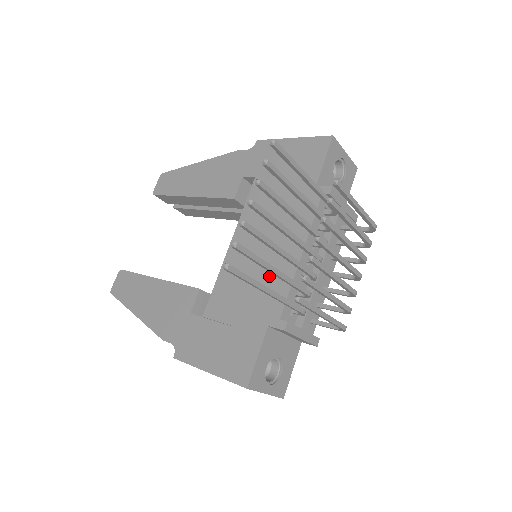
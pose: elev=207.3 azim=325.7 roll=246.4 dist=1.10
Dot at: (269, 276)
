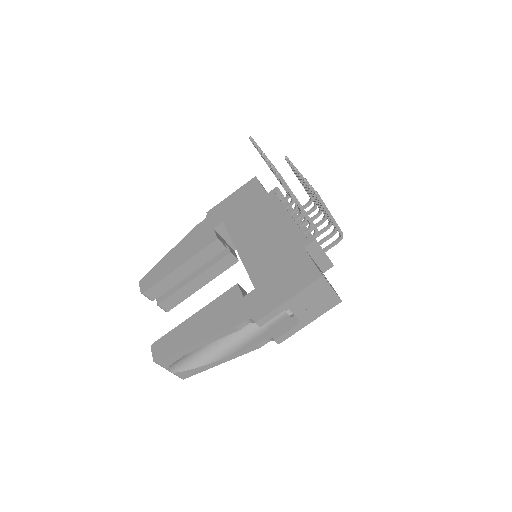
Dot at: (280, 236)
